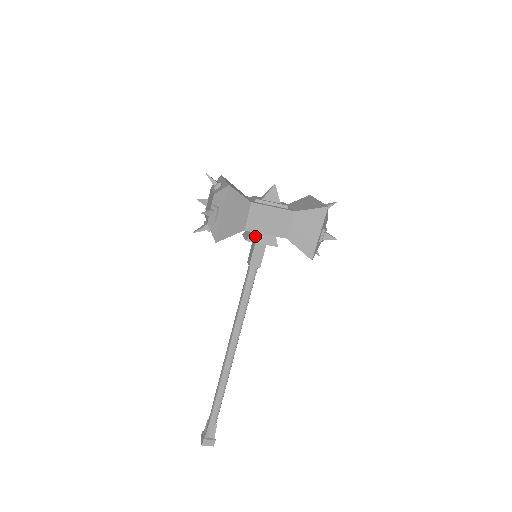
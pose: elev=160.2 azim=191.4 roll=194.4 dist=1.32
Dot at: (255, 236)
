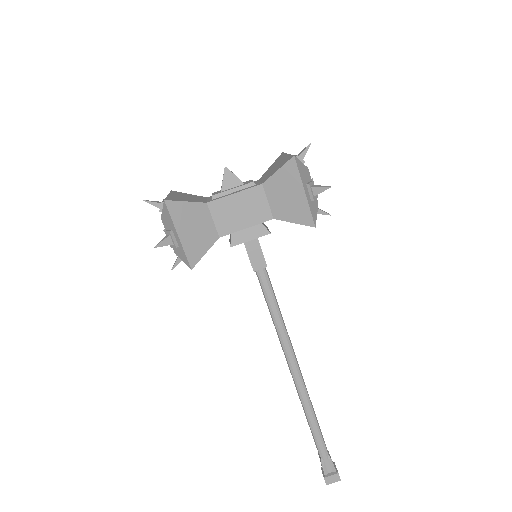
Dot at: (237, 236)
